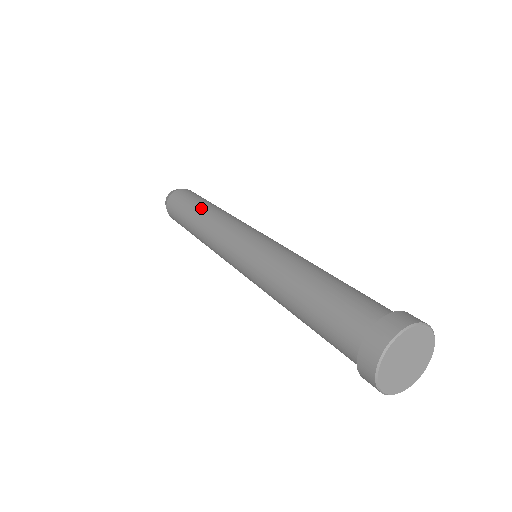
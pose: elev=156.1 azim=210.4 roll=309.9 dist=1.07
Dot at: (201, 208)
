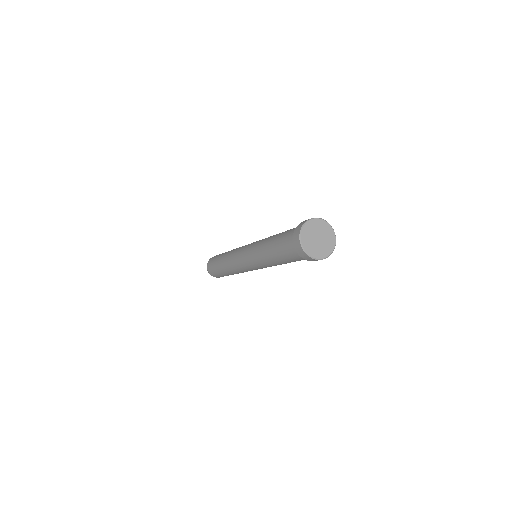
Dot at: (223, 255)
